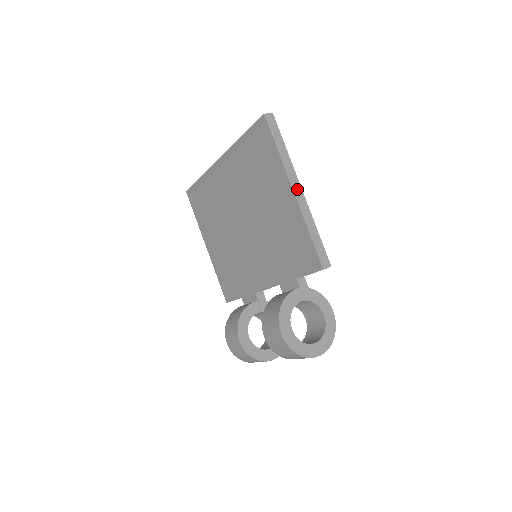
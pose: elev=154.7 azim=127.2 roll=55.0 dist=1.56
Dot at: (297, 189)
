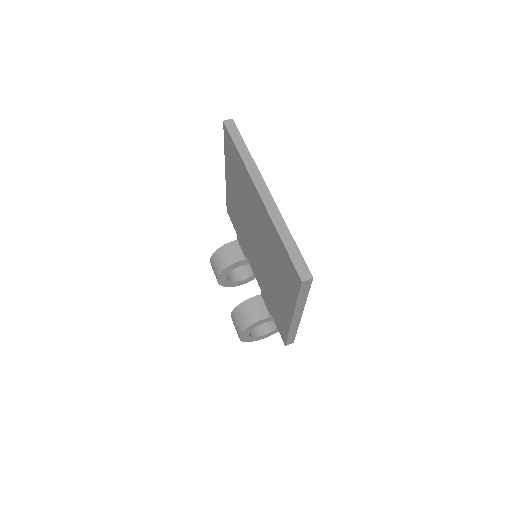
Dot at: (297, 317)
